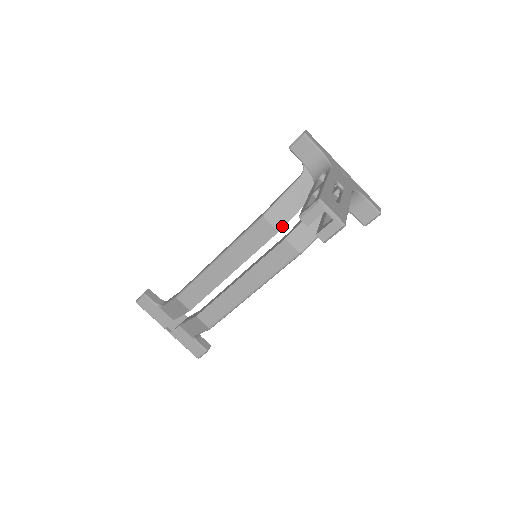
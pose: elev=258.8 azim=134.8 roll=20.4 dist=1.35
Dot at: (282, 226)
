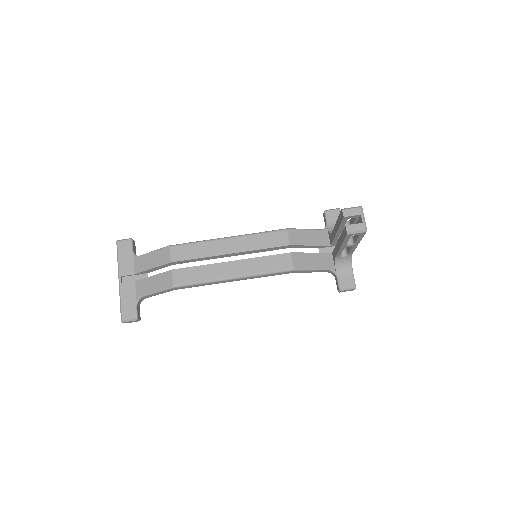
Dot at: (294, 244)
